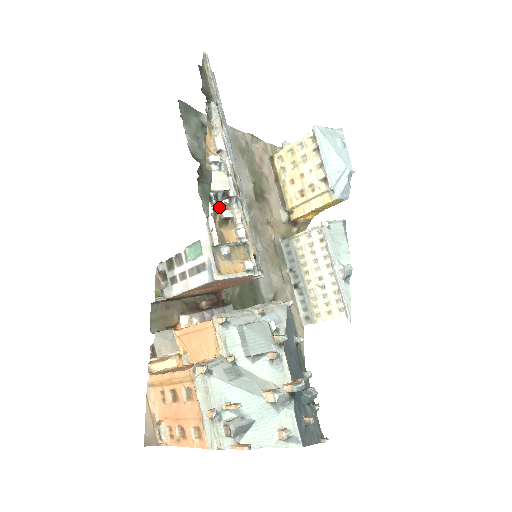
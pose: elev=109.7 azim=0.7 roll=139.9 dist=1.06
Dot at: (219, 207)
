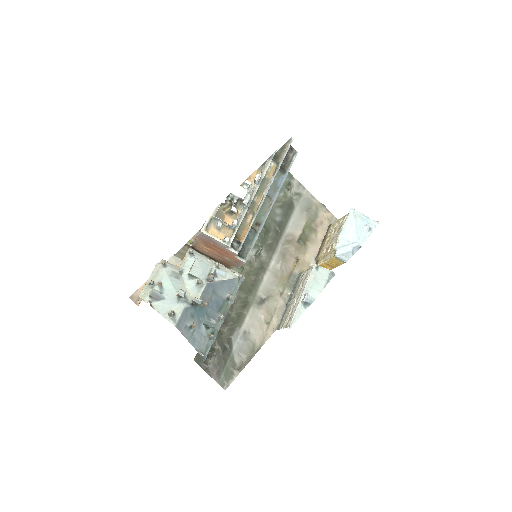
Dot at: (232, 204)
